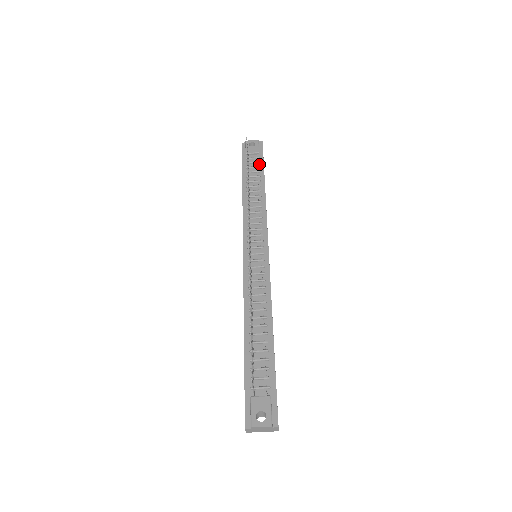
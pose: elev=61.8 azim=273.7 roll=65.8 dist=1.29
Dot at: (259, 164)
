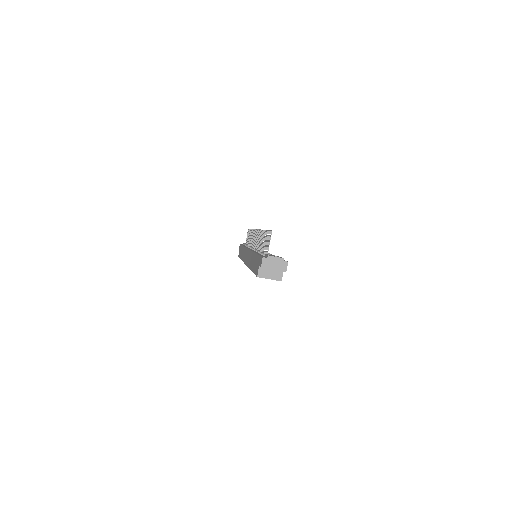
Dot at: occluded
